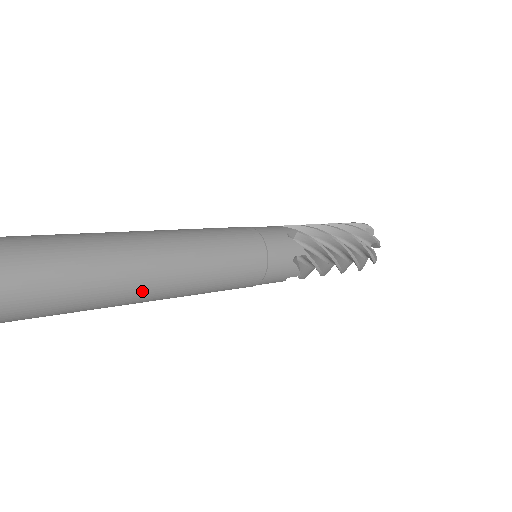
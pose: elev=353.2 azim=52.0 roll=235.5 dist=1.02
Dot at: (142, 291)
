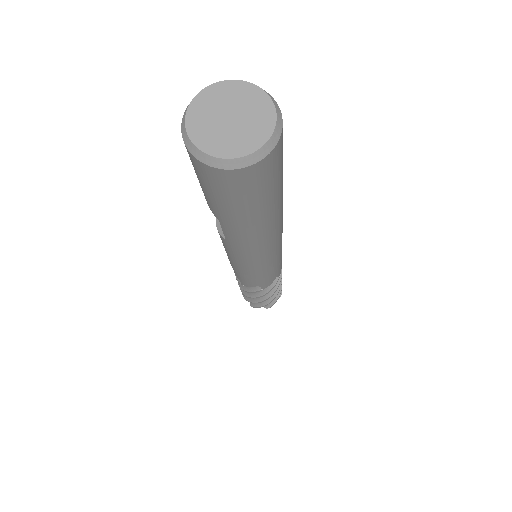
Dot at: (262, 237)
